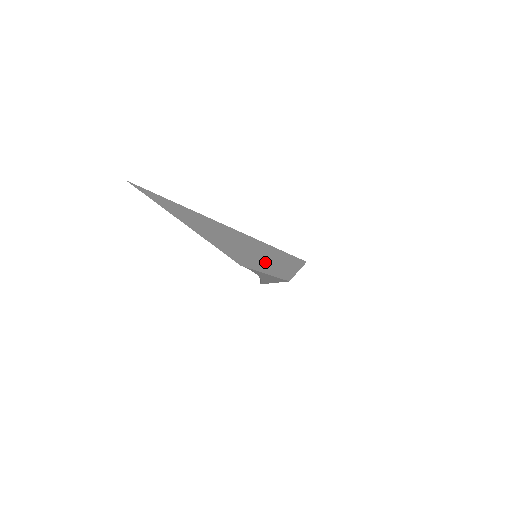
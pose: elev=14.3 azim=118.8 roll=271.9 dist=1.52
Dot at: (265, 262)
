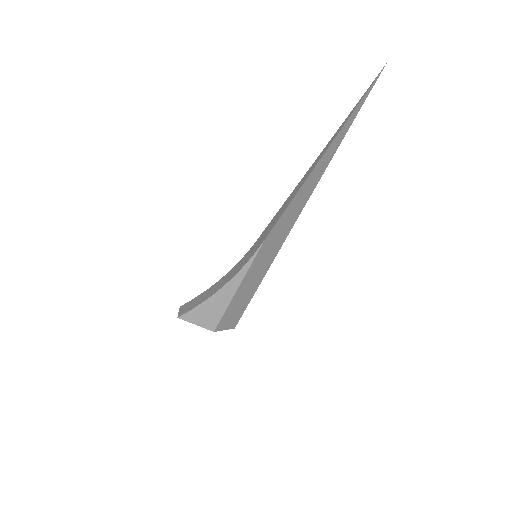
Dot at: (256, 269)
